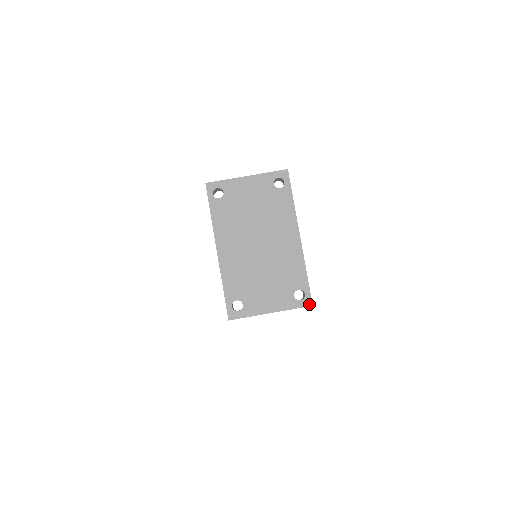
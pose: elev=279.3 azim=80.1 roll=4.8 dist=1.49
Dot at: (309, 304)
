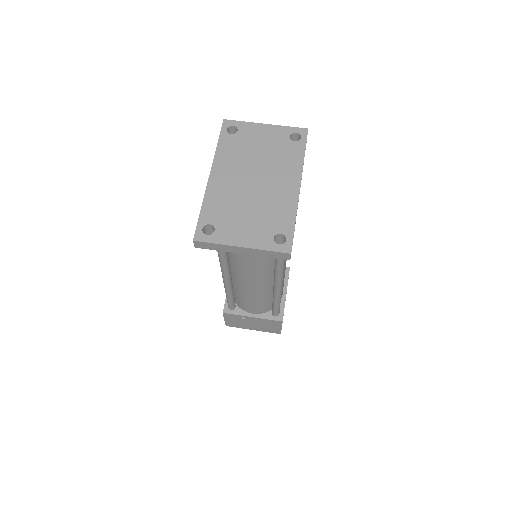
Dot at: (287, 251)
